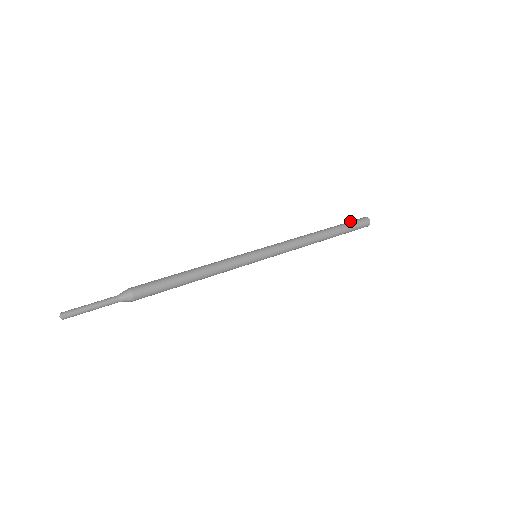
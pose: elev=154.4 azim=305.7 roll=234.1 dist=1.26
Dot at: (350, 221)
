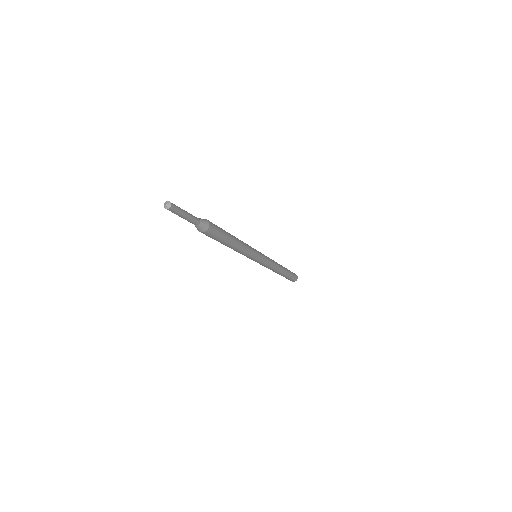
Dot at: occluded
